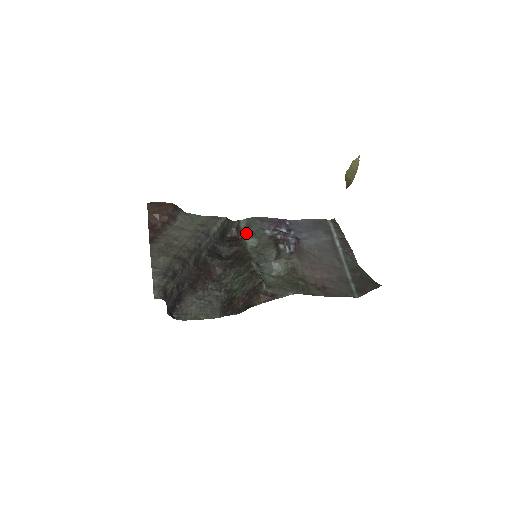
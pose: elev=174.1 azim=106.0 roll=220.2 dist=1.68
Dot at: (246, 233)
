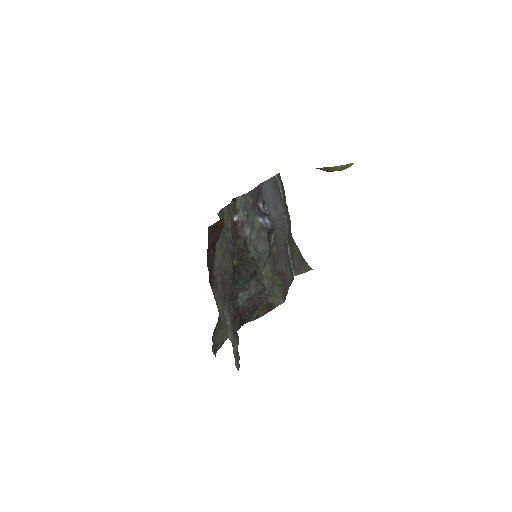
Dot at: (244, 219)
